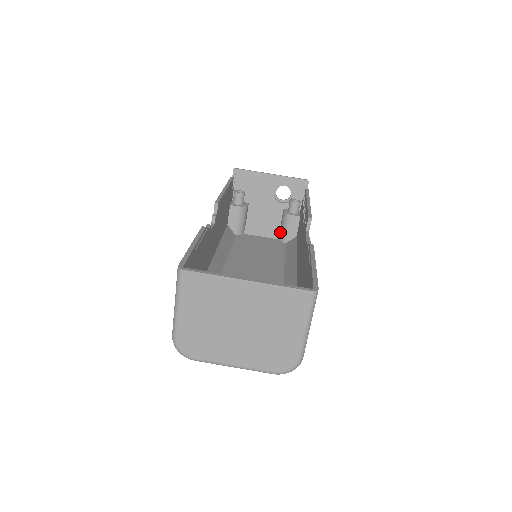
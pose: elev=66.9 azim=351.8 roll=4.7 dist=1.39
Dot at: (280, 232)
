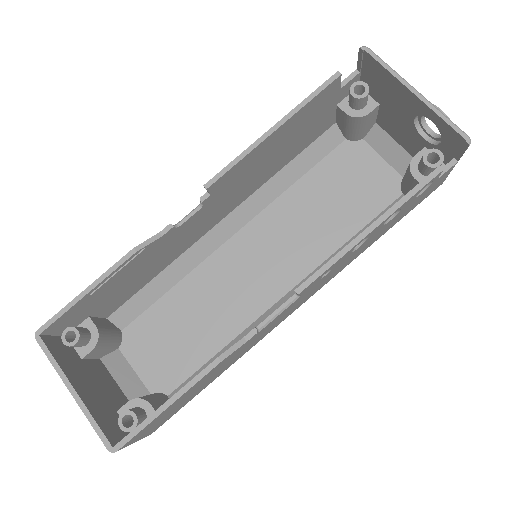
Dot at: occluded
